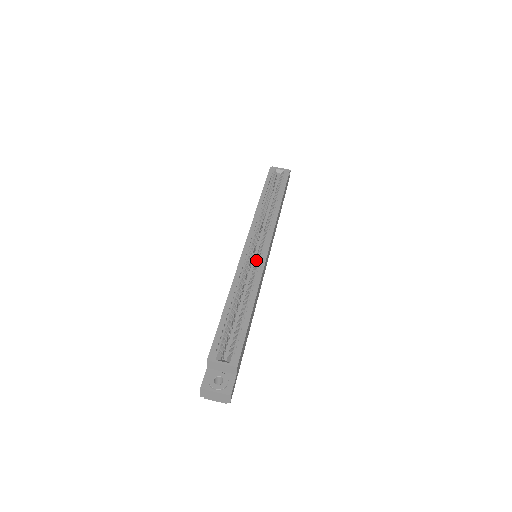
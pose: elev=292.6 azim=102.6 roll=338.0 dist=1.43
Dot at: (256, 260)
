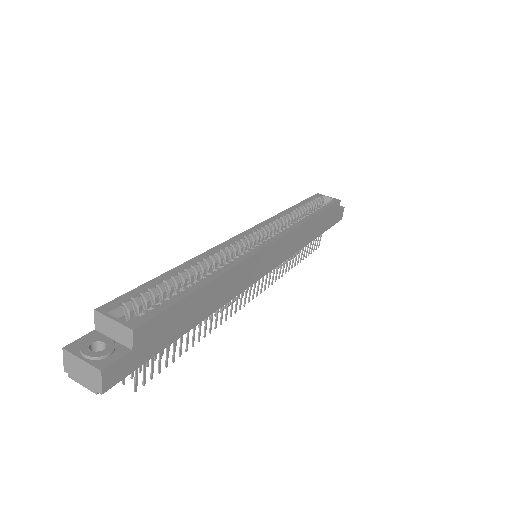
Dot at: occluded
